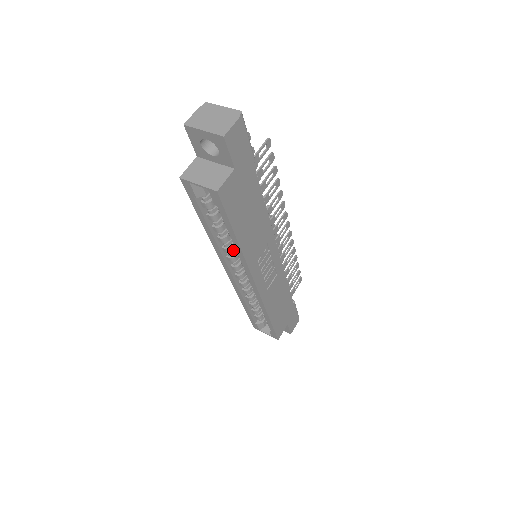
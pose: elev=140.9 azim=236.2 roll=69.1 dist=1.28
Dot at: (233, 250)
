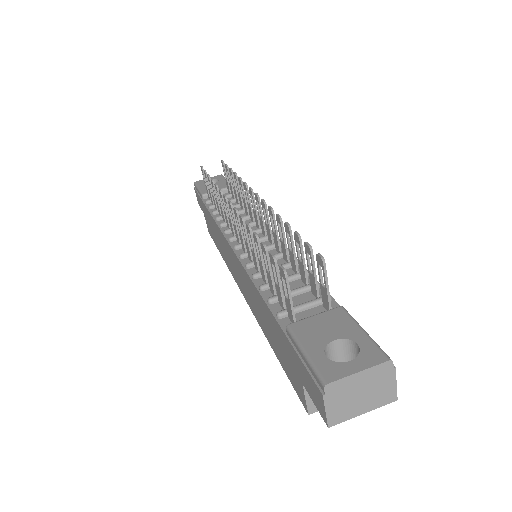
Dot at: occluded
